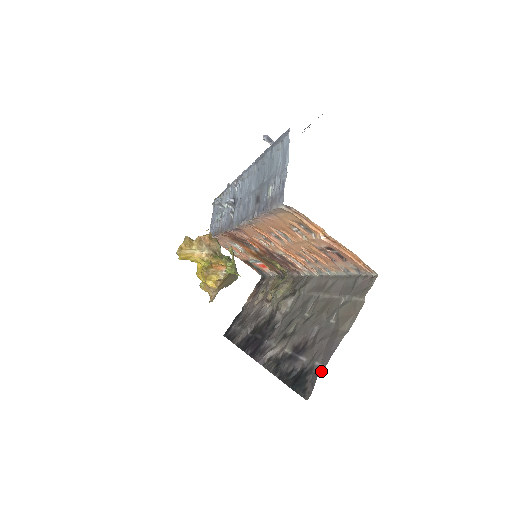
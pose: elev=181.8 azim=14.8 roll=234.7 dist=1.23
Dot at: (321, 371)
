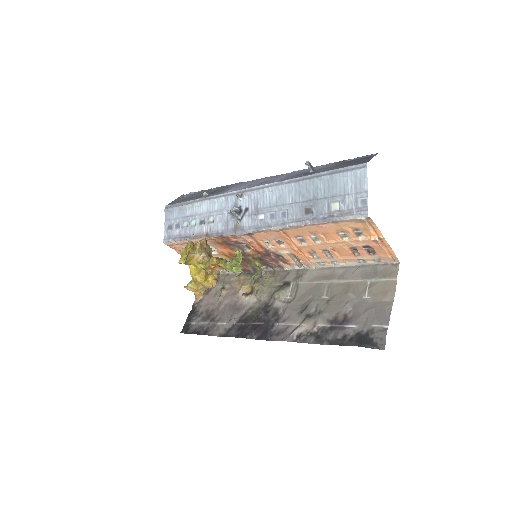
Dot at: (387, 329)
